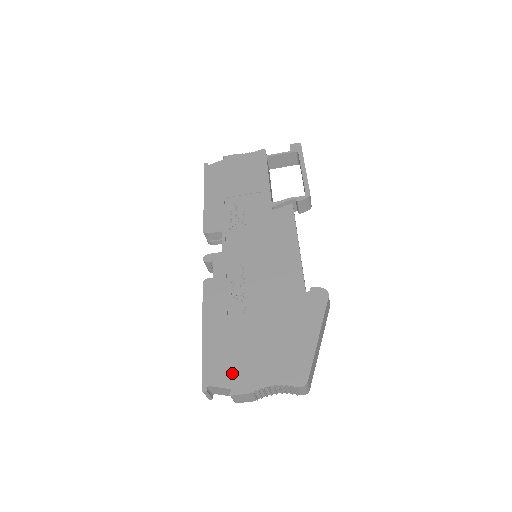
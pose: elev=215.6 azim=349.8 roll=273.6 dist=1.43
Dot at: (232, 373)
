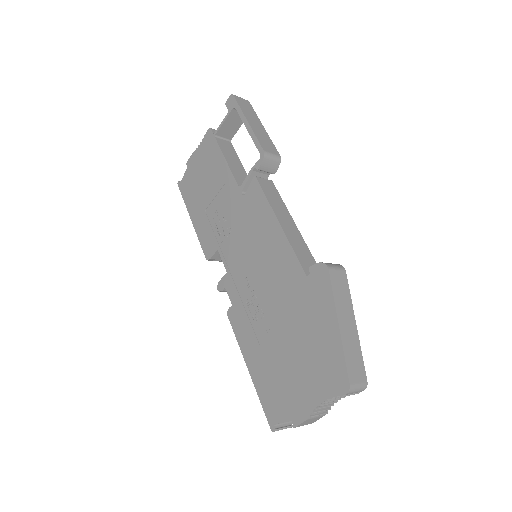
Dot at: (285, 403)
